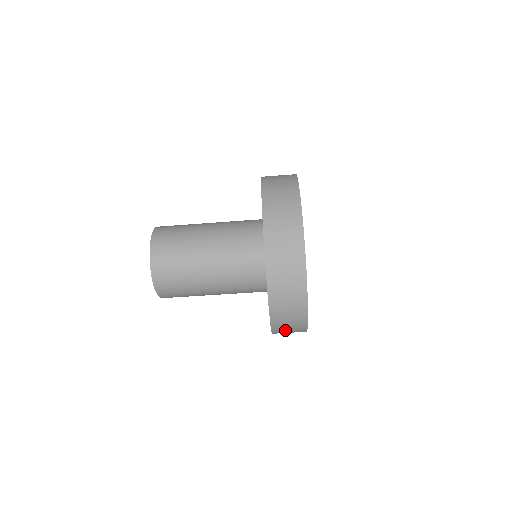
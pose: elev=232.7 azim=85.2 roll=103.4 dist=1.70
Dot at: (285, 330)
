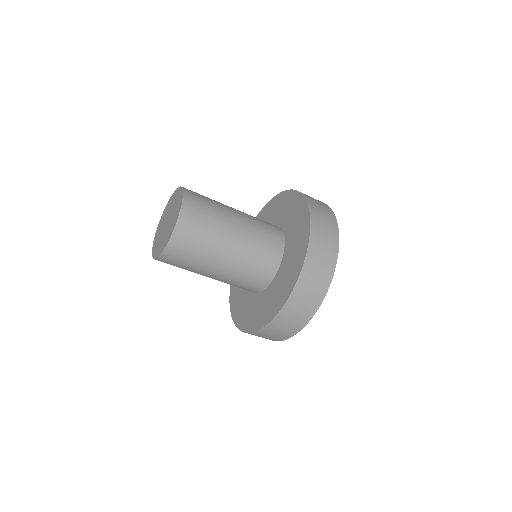
Dot at: occluded
